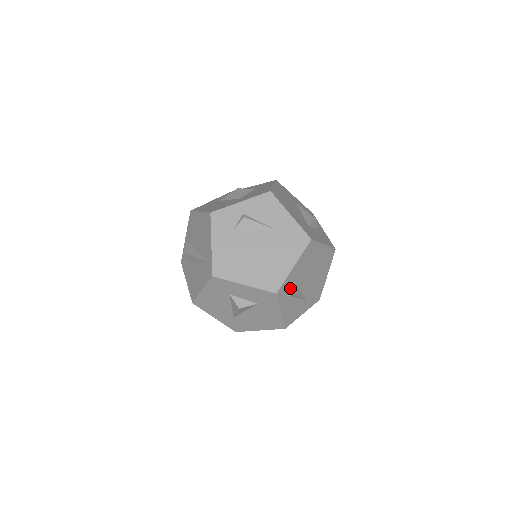
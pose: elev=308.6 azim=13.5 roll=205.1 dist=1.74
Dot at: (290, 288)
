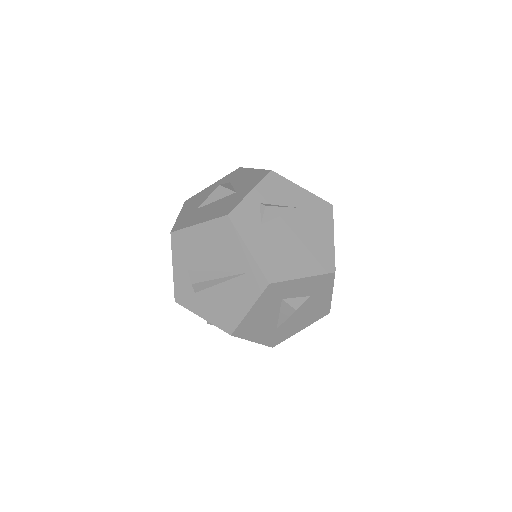
Dot at: occluded
